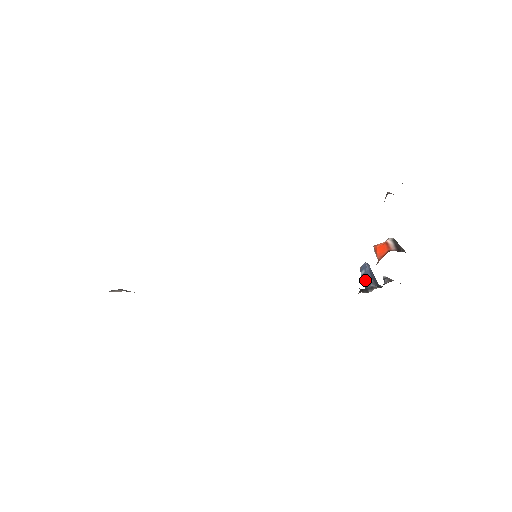
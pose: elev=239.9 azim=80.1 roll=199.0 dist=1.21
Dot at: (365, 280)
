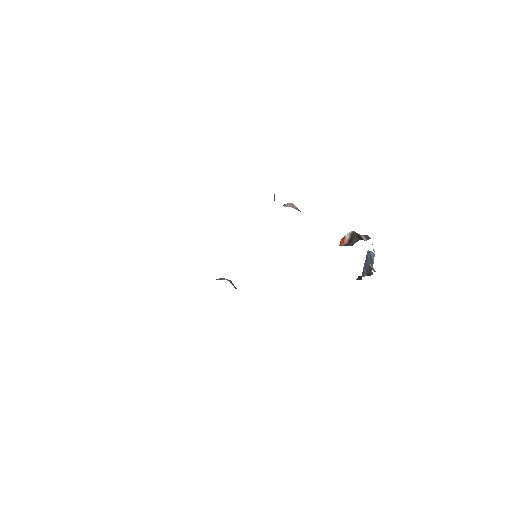
Dot at: occluded
